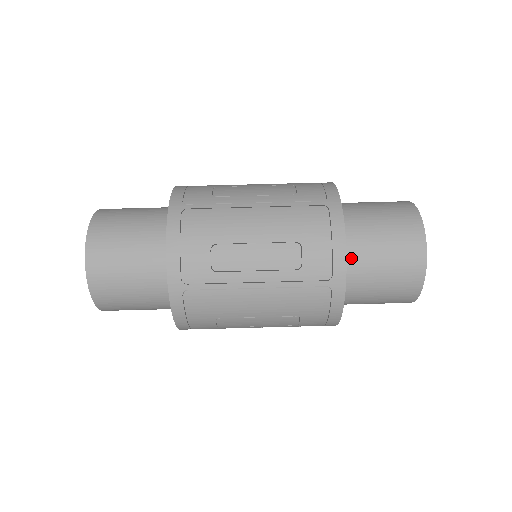
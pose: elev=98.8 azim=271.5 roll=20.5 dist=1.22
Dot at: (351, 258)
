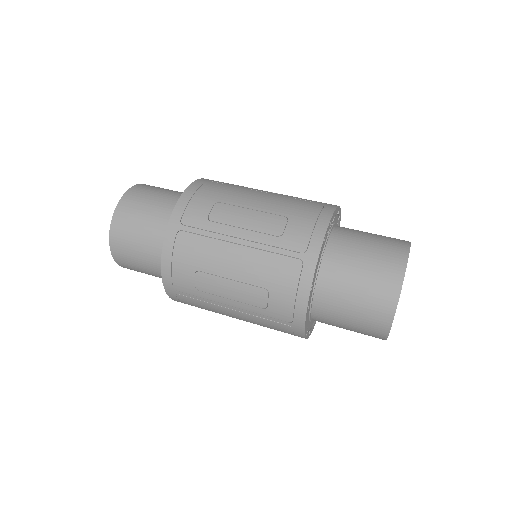
Dot at: (343, 227)
